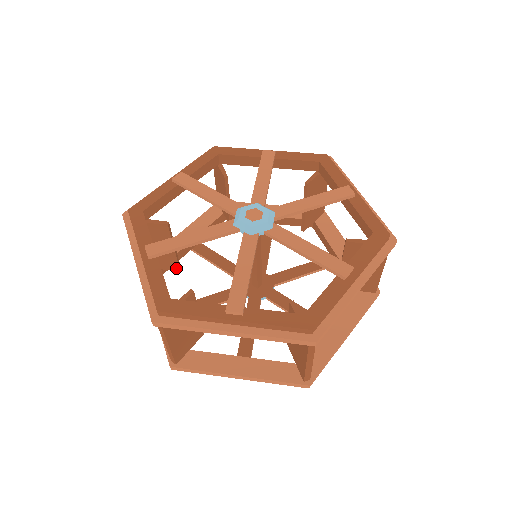
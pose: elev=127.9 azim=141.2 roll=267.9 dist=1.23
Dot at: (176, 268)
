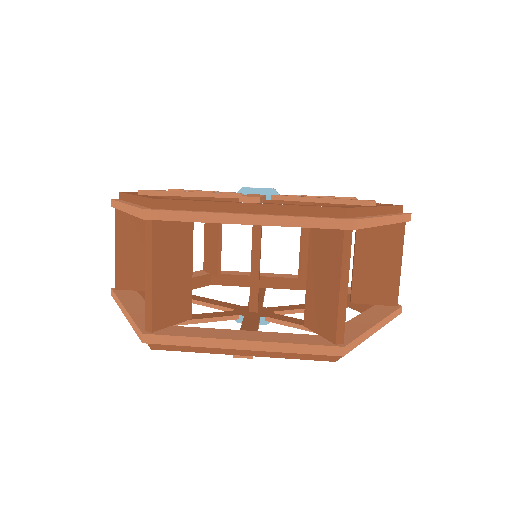
Dot at: (216, 273)
